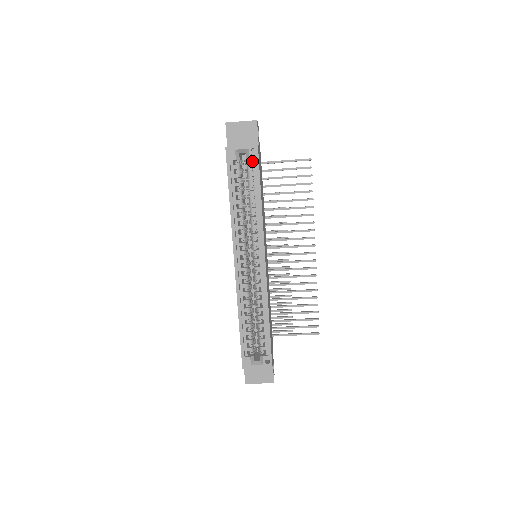
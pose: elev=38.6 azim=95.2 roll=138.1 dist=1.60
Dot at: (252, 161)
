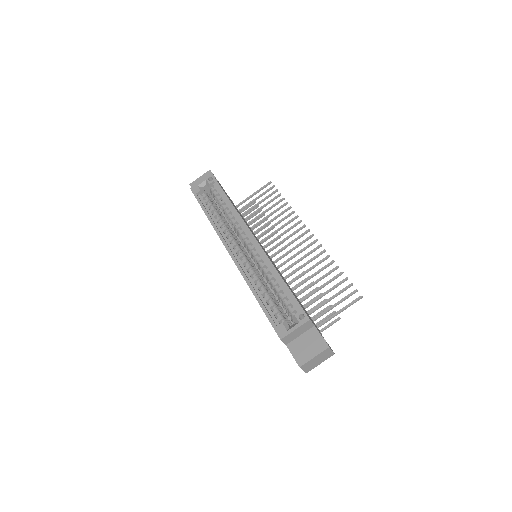
Dot at: occluded
